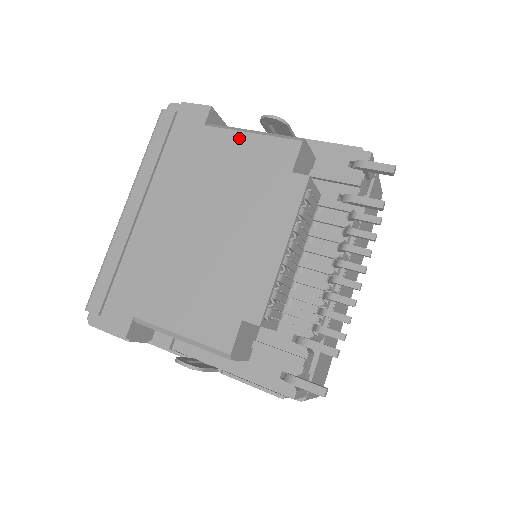
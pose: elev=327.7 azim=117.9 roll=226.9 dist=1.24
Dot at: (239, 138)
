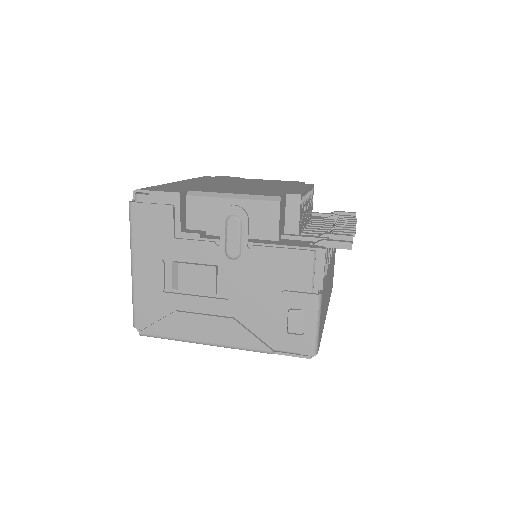
Dot at: occluded
